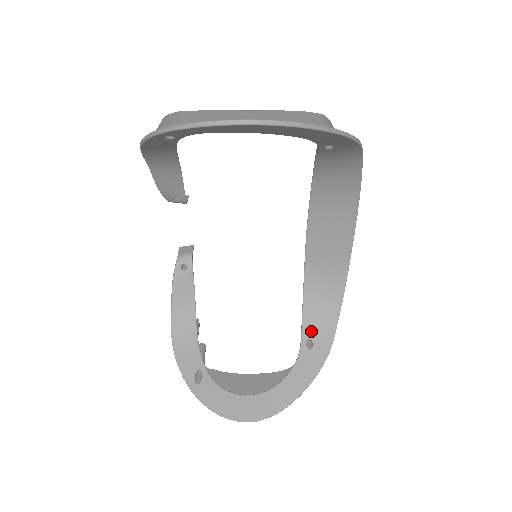
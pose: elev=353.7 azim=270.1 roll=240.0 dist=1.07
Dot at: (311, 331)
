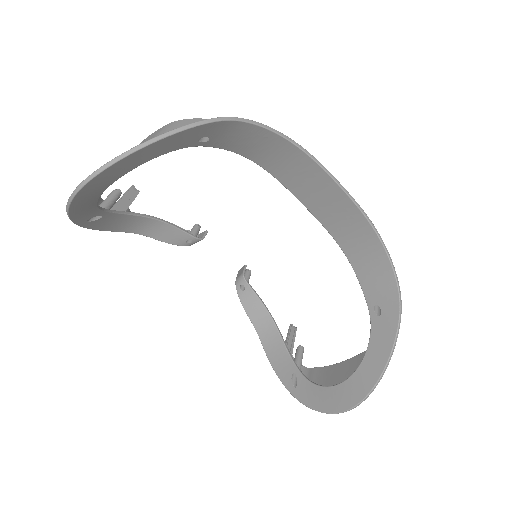
Dot at: (374, 296)
